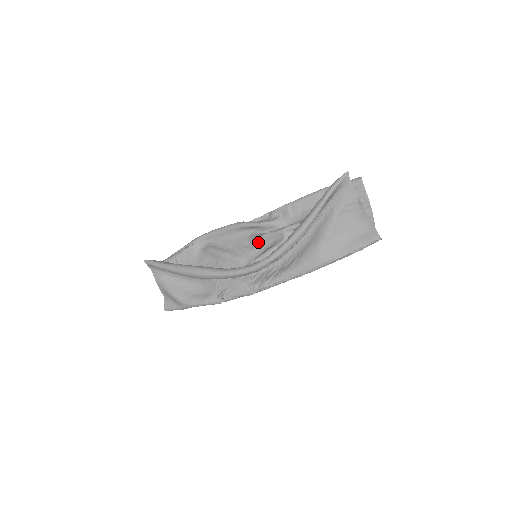
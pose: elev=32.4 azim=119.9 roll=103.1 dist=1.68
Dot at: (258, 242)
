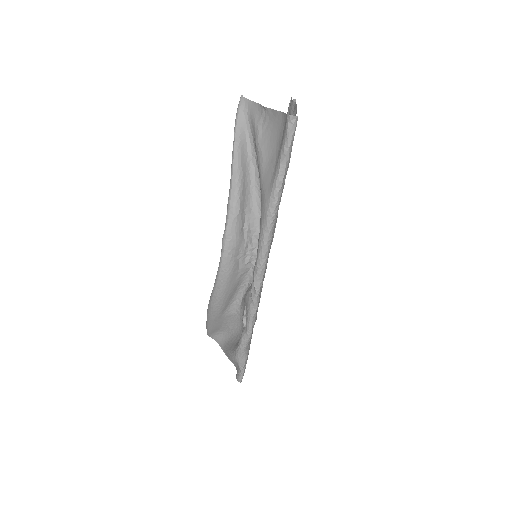
Dot at: occluded
